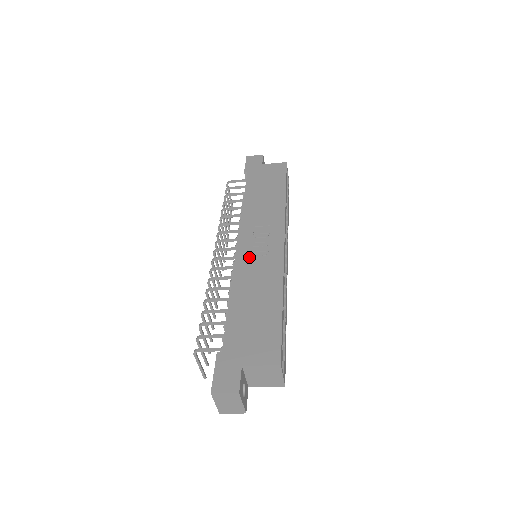
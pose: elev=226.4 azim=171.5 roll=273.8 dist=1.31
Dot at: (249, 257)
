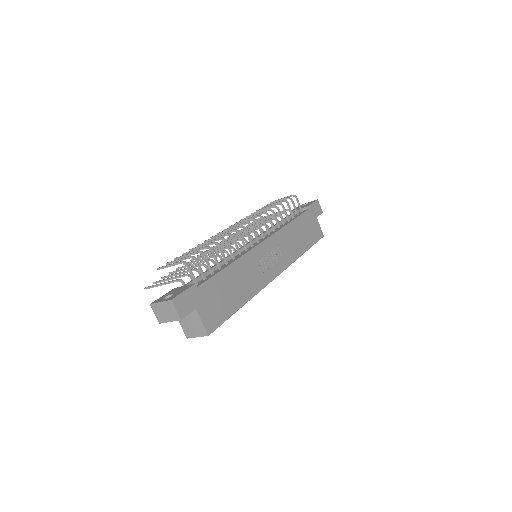
Dot at: (259, 258)
